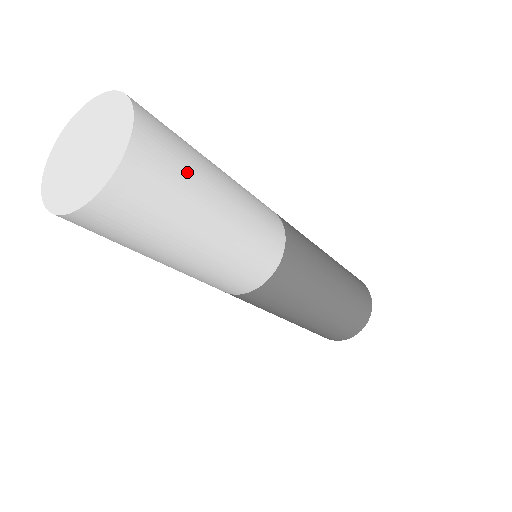
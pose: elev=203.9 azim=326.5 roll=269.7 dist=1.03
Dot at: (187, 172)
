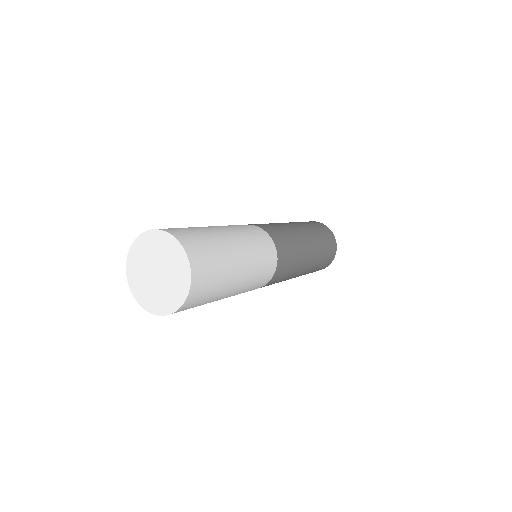
Dot at: (217, 254)
